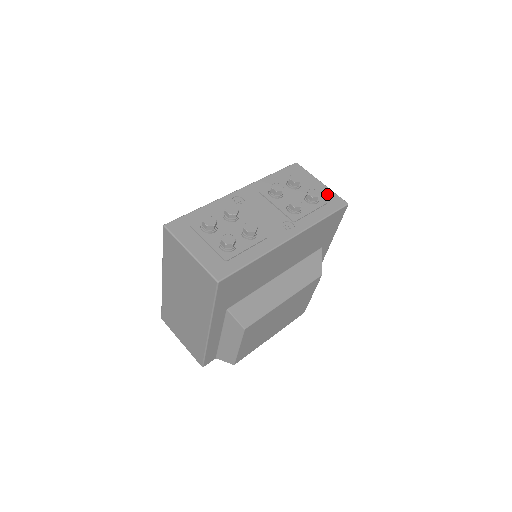
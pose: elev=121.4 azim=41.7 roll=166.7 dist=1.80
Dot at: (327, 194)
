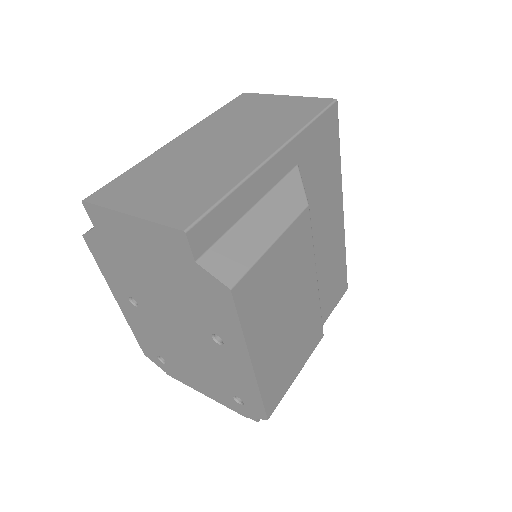
Dot at: occluded
